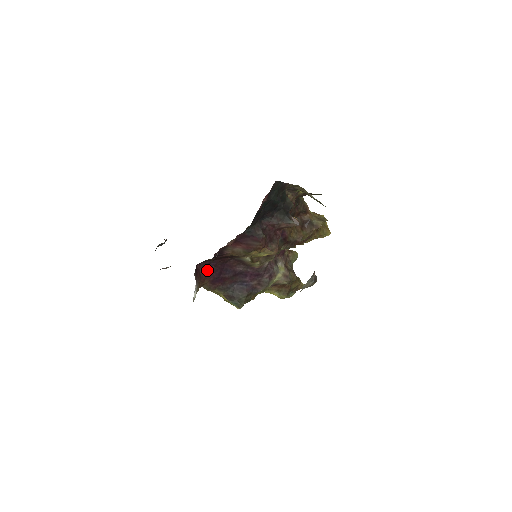
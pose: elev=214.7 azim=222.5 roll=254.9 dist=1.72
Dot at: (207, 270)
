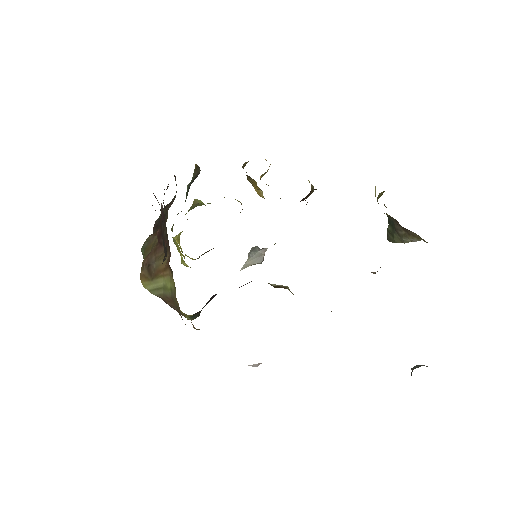
Dot at: occluded
